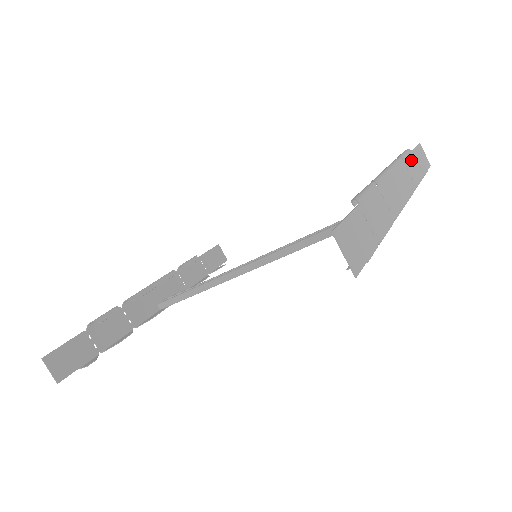
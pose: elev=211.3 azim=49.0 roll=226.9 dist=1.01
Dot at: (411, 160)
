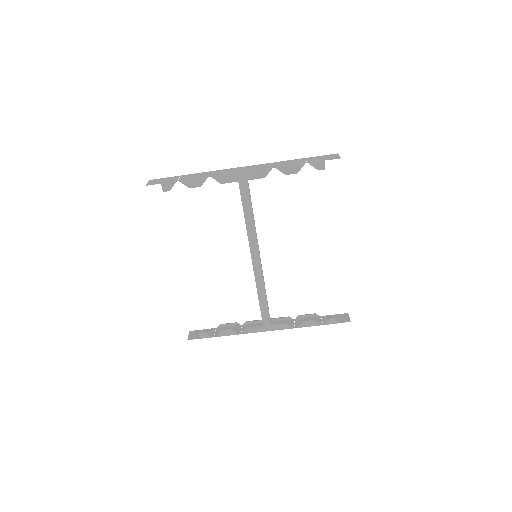
Dot at: (292, 161)
